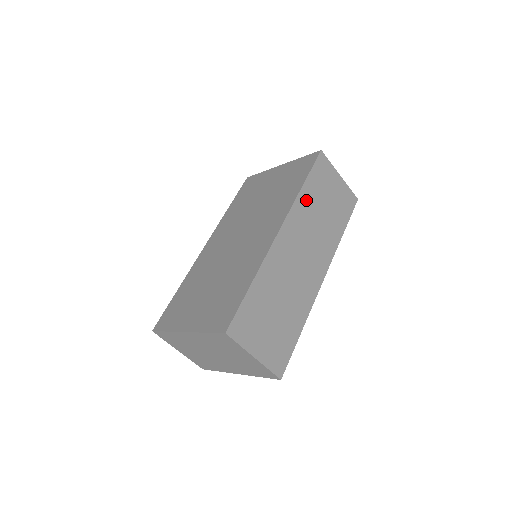
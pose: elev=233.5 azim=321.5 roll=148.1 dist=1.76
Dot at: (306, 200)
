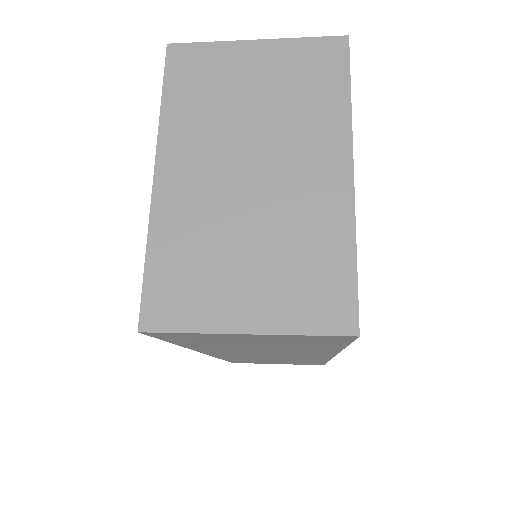
Dot at: (207, 347)
